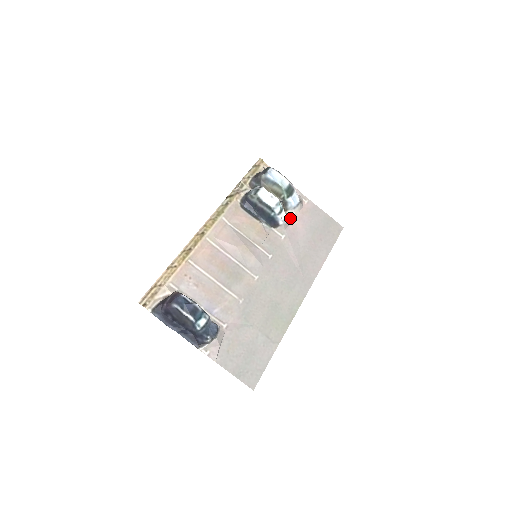
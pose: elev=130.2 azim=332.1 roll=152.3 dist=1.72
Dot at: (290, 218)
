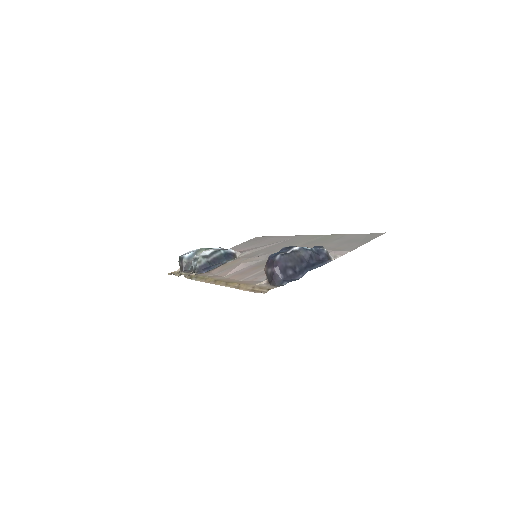
Dot at: occluded
